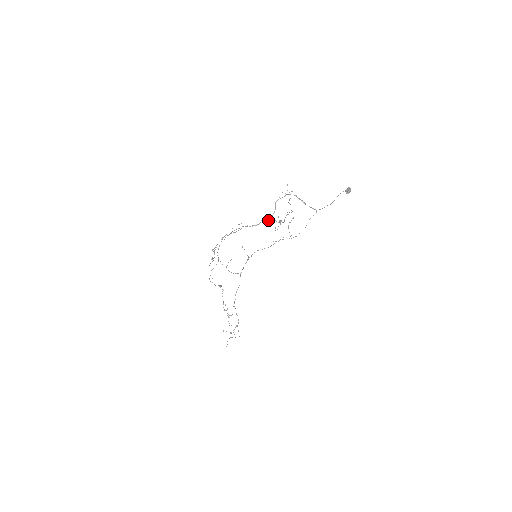
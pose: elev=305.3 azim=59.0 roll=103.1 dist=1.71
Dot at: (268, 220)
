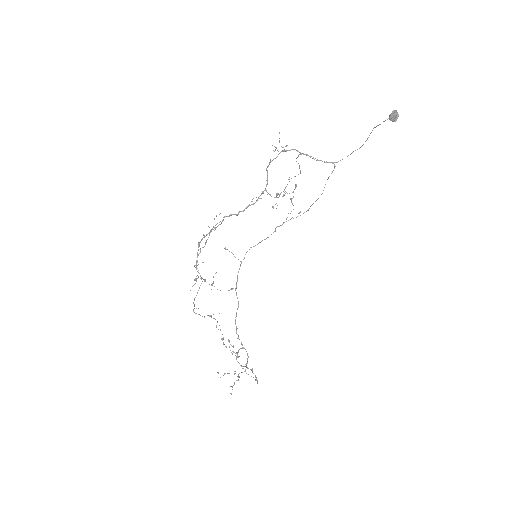
Dot at: (260, 198)
